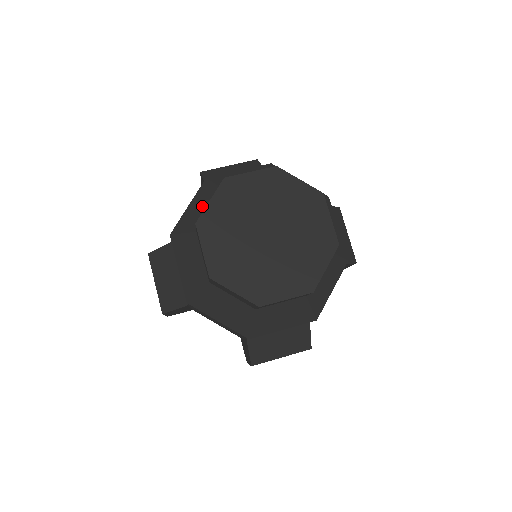
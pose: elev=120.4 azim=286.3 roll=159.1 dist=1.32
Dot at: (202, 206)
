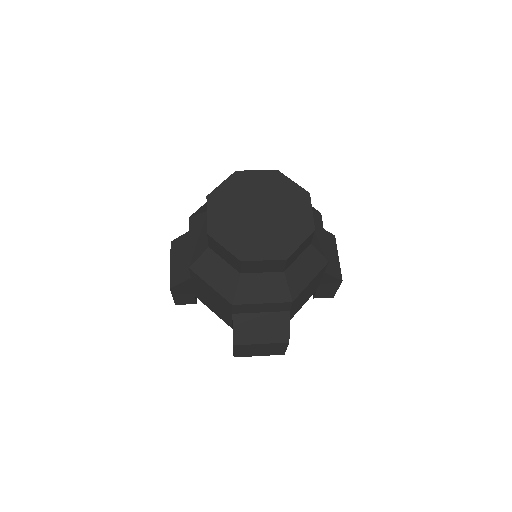
Dot at: occluded
